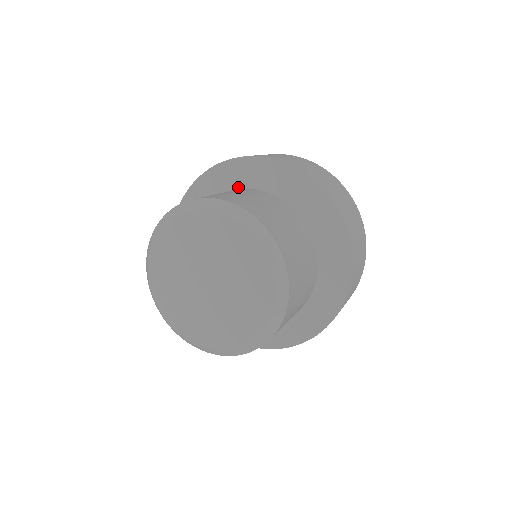
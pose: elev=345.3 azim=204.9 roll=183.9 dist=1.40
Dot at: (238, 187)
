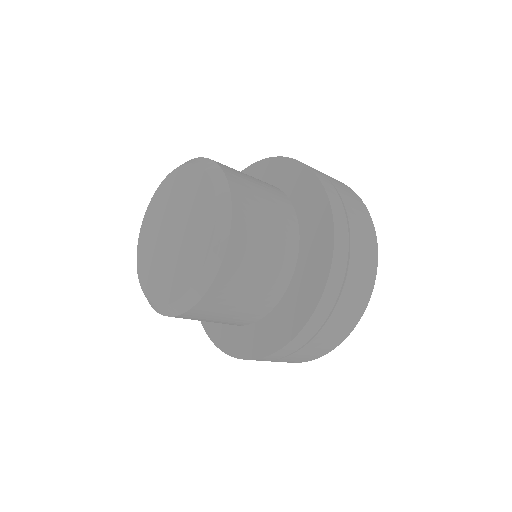
Dot at: occluded
